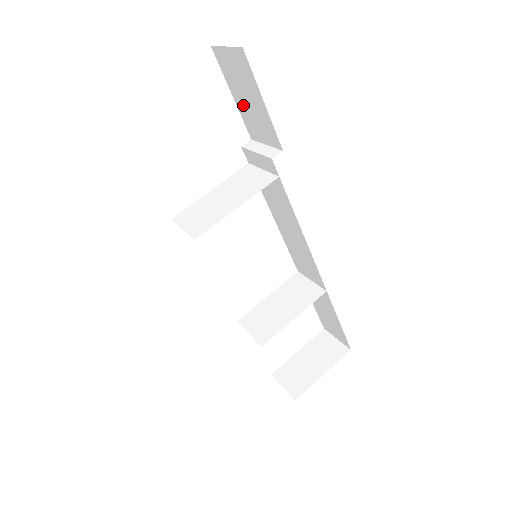
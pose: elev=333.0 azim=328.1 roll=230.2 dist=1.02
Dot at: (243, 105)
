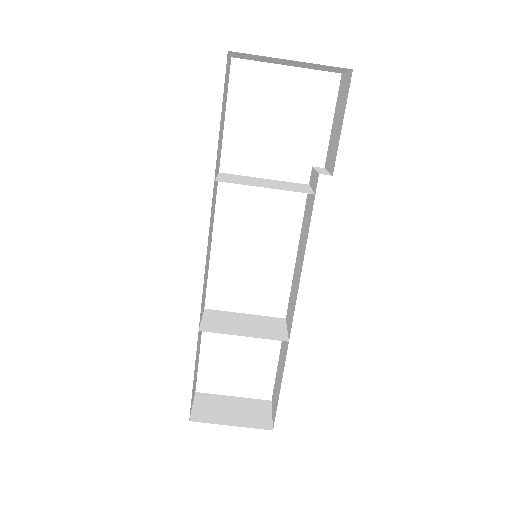
Dot at: (334, 130)
